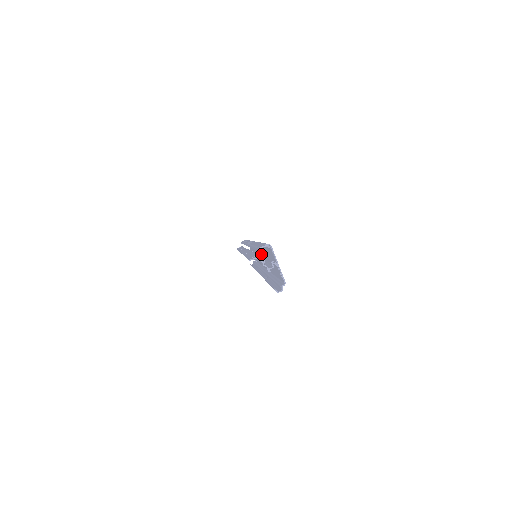
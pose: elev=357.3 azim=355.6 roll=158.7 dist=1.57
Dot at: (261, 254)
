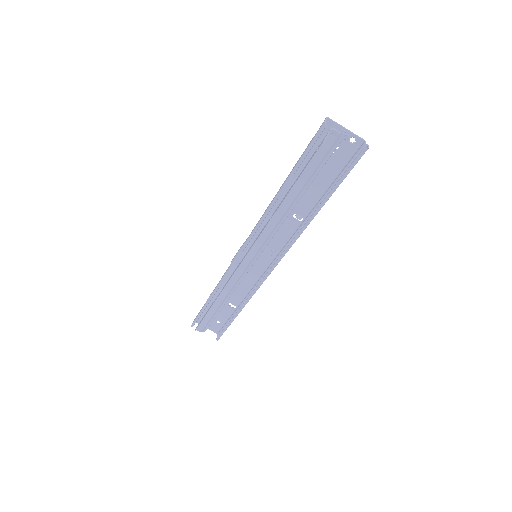
Dot at: occluded
